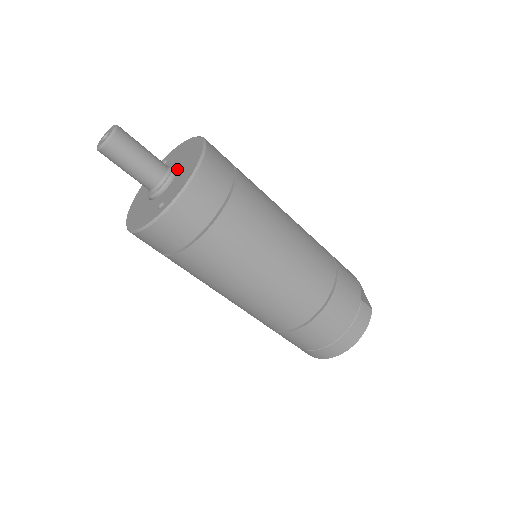
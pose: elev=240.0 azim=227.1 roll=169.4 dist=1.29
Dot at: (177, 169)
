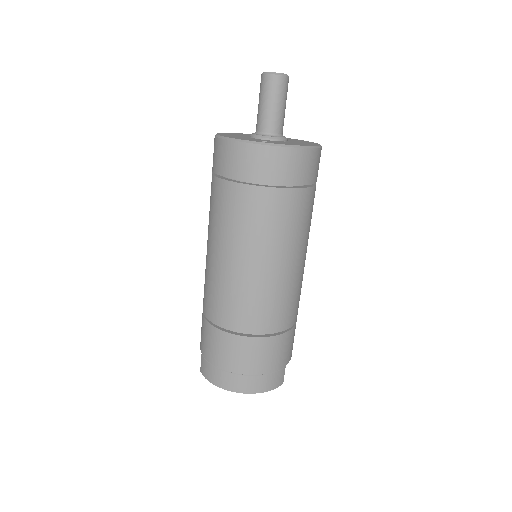
Dot at: (287, 141)
